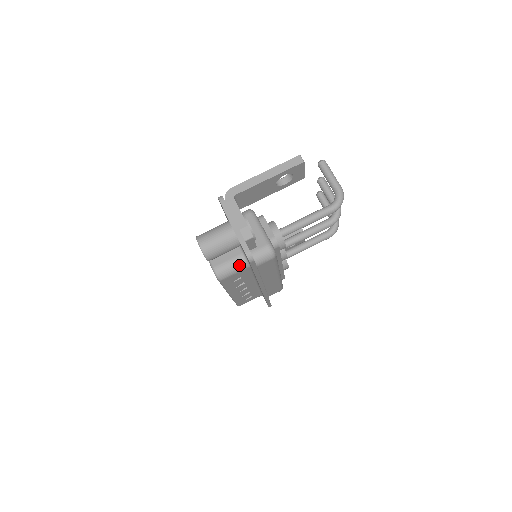
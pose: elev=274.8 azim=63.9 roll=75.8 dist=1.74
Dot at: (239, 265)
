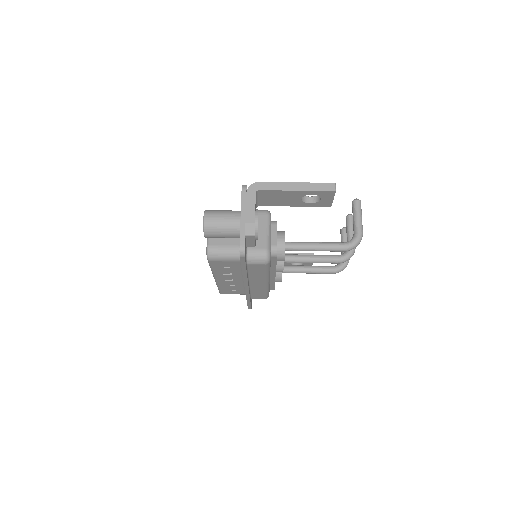
Dot at: (232, 255)
